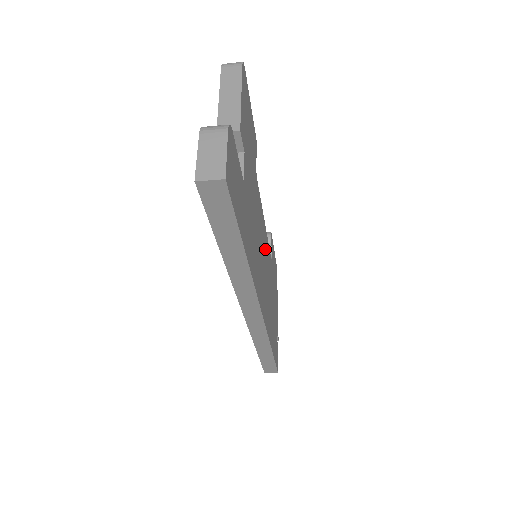
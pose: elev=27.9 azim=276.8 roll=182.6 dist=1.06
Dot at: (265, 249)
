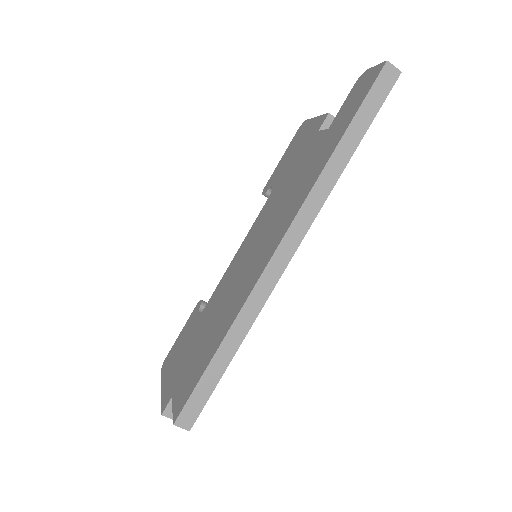
Dot at: occluded
